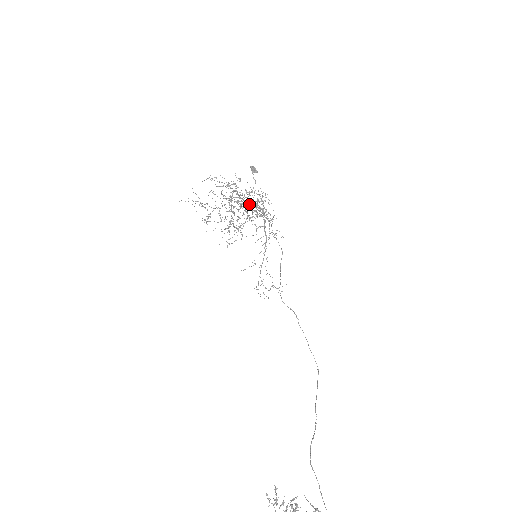
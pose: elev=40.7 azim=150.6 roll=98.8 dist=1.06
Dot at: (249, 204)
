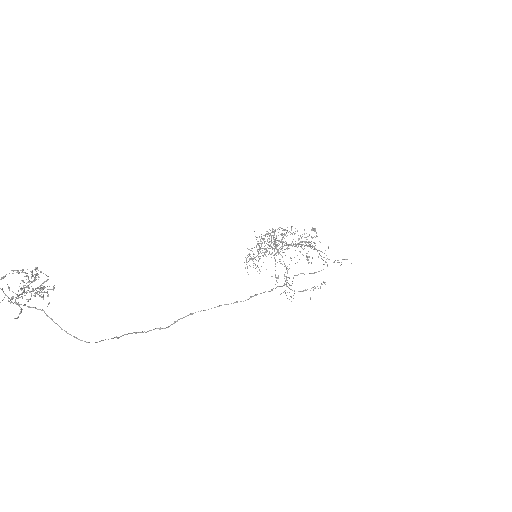
Dot at: occluded
